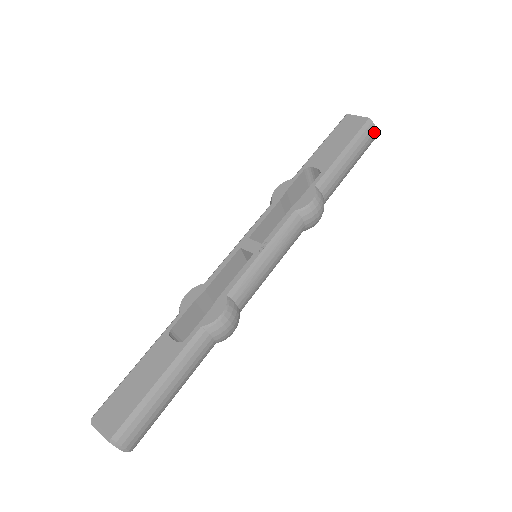
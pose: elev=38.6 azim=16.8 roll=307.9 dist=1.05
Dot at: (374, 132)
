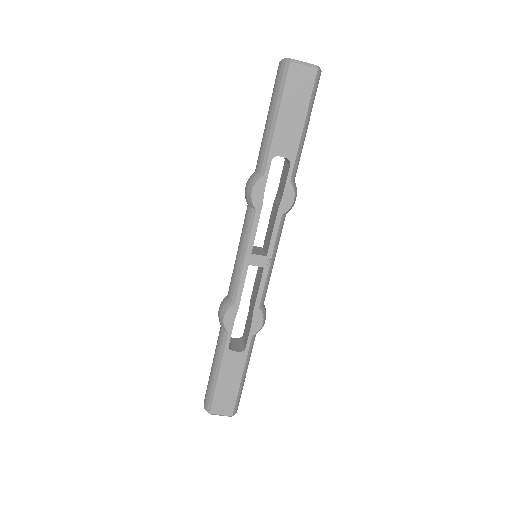
Dot at: occluded
